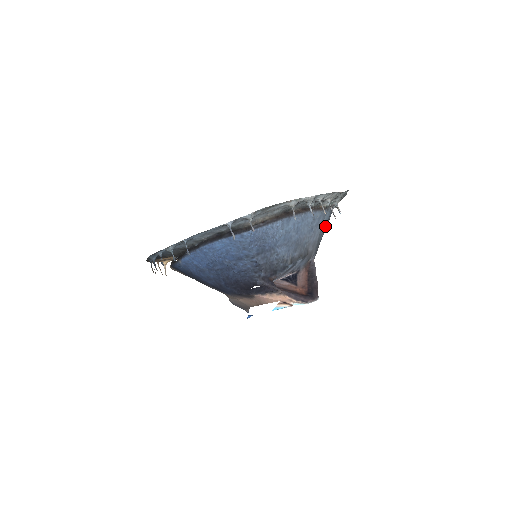
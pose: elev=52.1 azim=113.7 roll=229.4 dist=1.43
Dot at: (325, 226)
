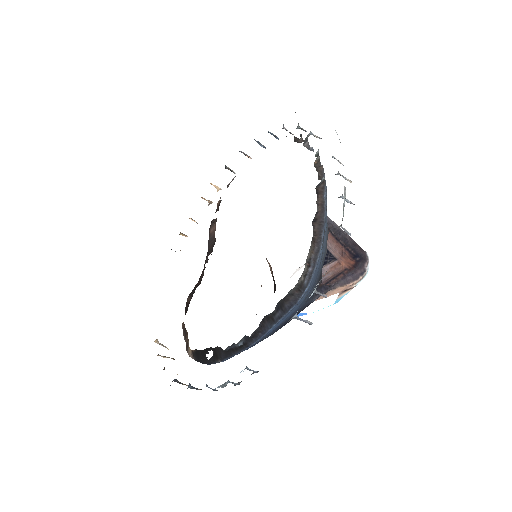
Dot at: occluded
